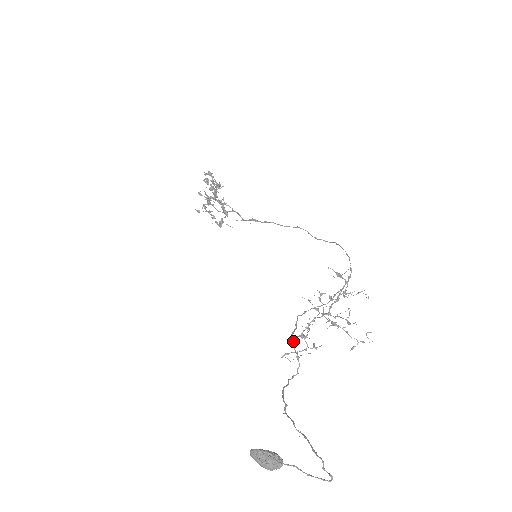
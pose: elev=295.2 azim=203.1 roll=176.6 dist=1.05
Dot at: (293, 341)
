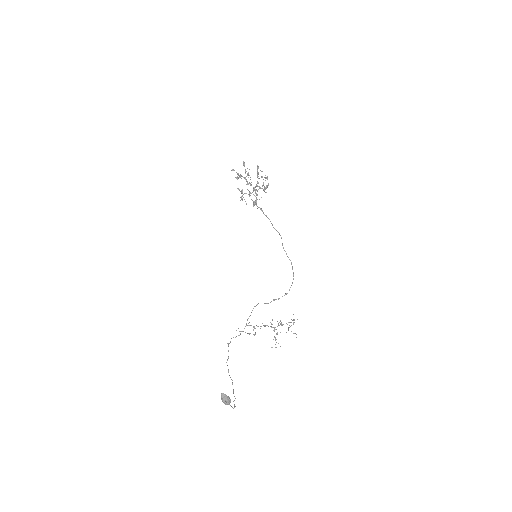
Dot at: occluded
